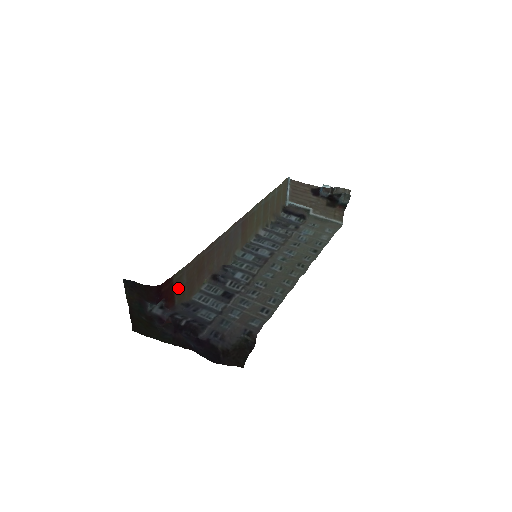
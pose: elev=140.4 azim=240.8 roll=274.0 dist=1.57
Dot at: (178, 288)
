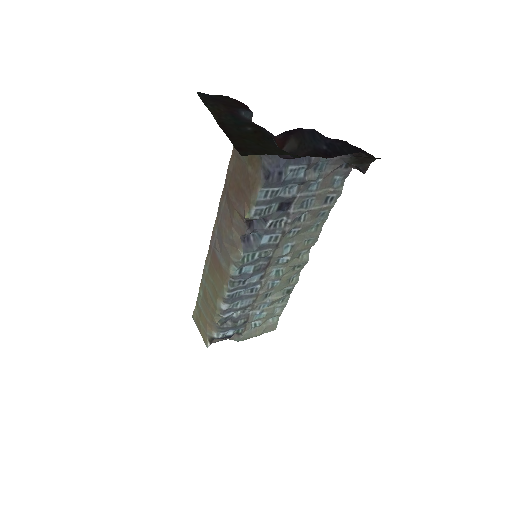
Dot at: occluded
